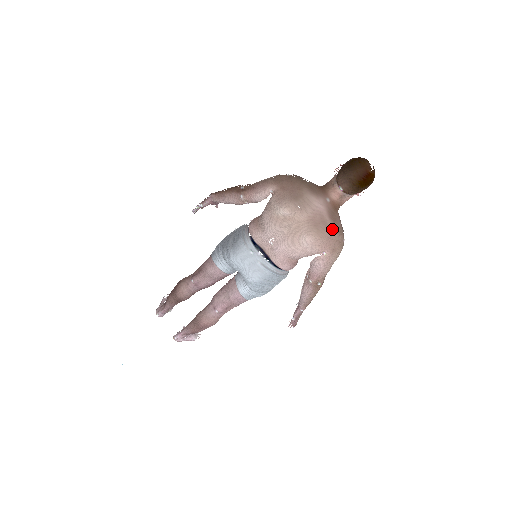
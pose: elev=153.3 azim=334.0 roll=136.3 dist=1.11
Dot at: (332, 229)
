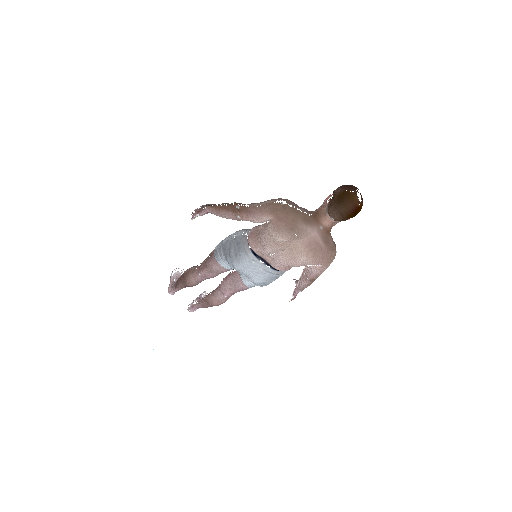
Dot at: (326, 250)
